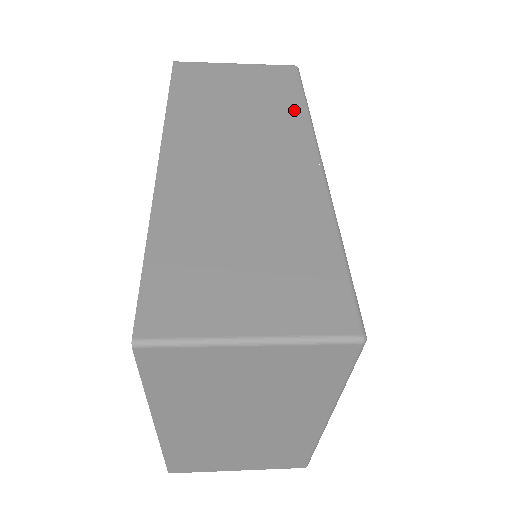
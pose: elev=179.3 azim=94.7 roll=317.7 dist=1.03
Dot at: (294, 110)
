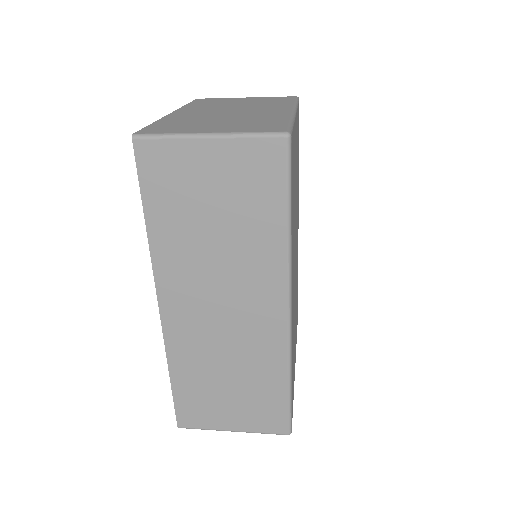
Dot at: (274, 240)
